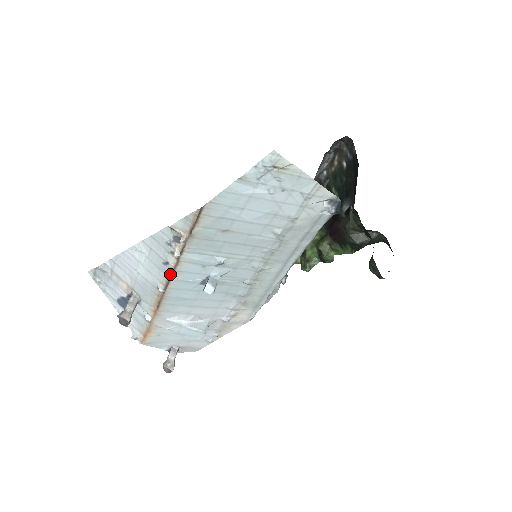
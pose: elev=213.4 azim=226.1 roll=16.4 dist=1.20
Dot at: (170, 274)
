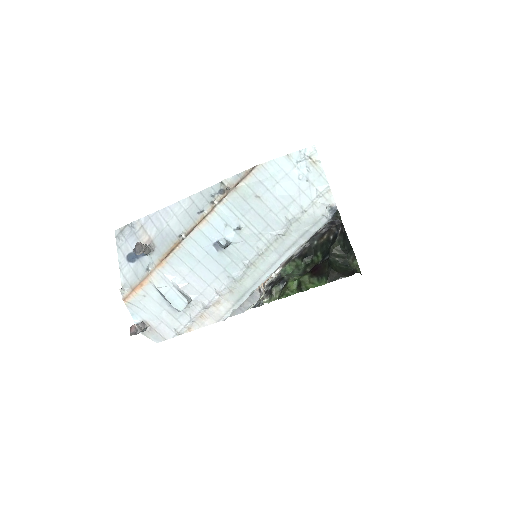
Dot at: (199, 221)
